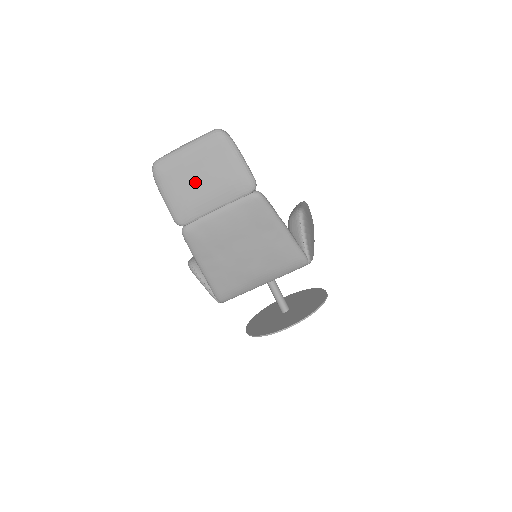
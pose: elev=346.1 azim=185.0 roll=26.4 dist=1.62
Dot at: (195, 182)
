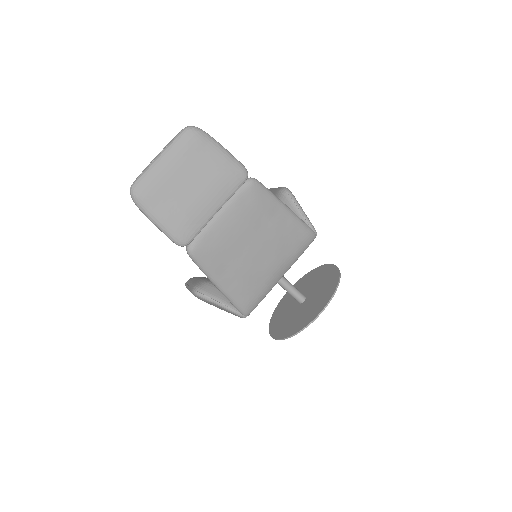
Dot at: (185, 191)
